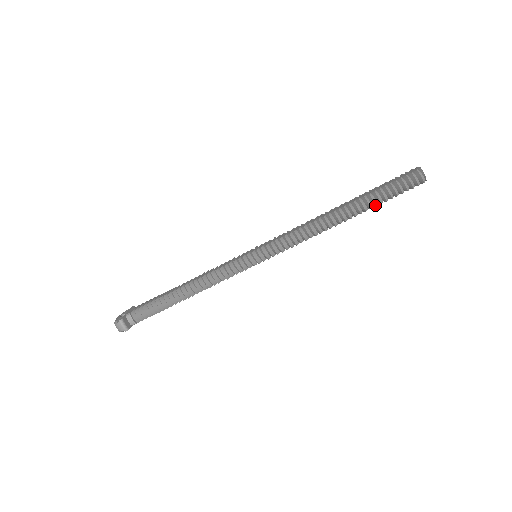
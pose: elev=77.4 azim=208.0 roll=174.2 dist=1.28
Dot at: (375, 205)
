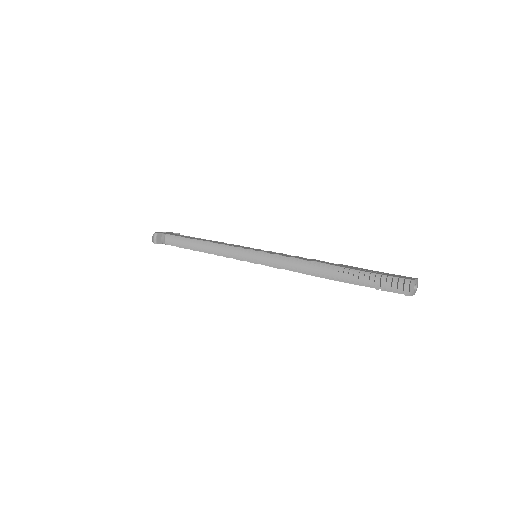
Dot at: (354, 283)
